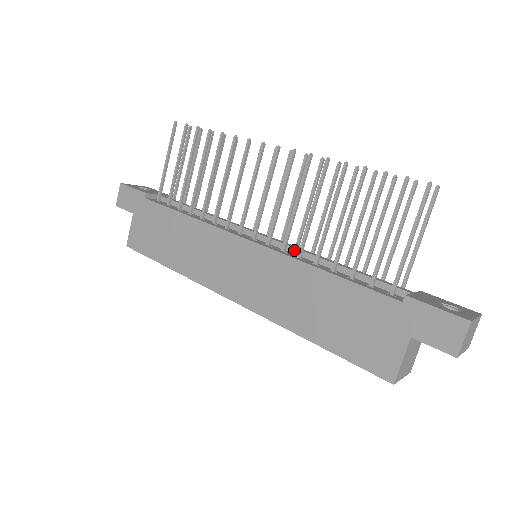
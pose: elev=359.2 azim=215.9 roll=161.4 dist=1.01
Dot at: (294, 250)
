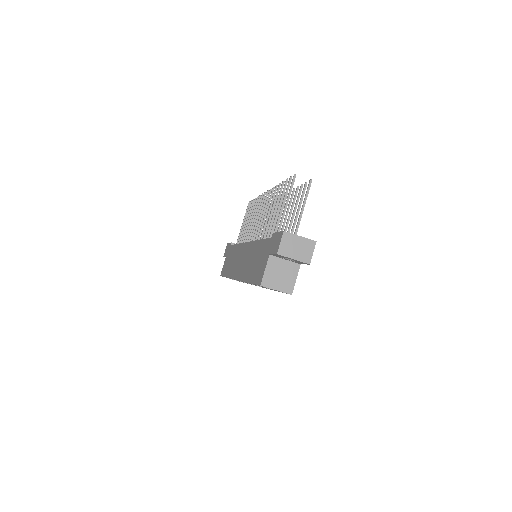
Dot at: occluded
